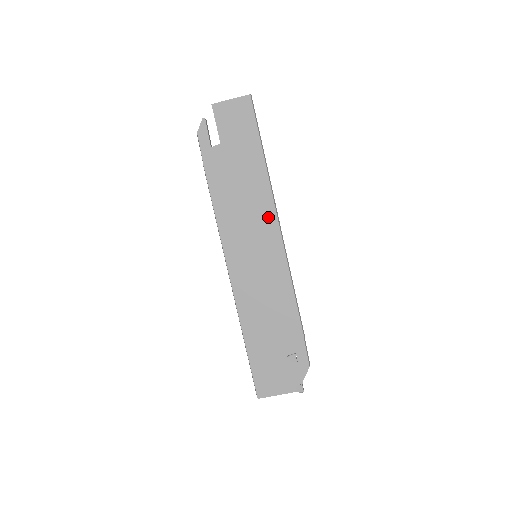
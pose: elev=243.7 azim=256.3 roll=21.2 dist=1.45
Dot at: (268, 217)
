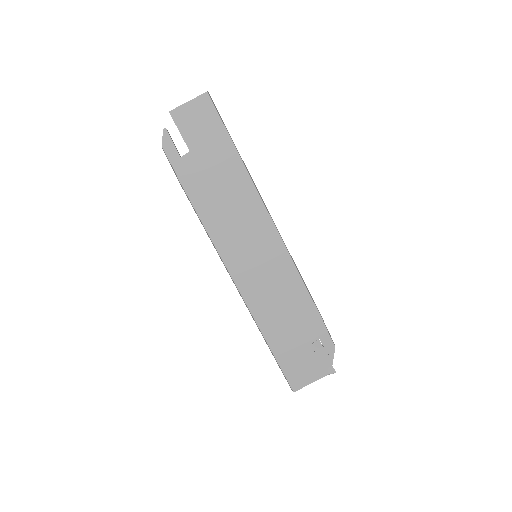
Dot at: (258, 214)
